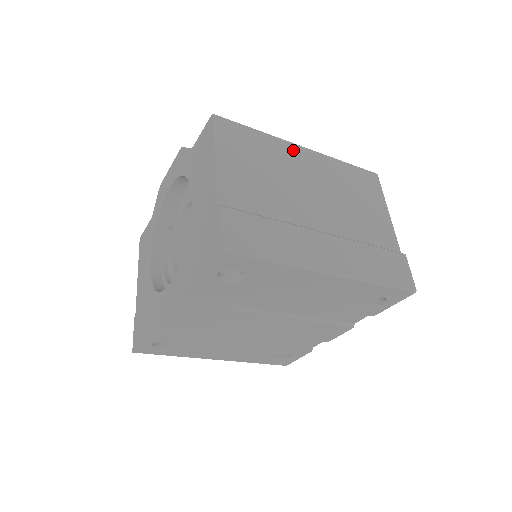
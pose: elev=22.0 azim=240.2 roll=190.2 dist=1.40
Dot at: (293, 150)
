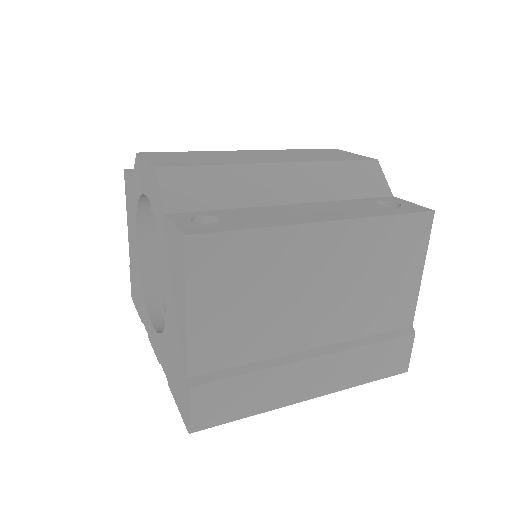
Dot at: (307, 237)
